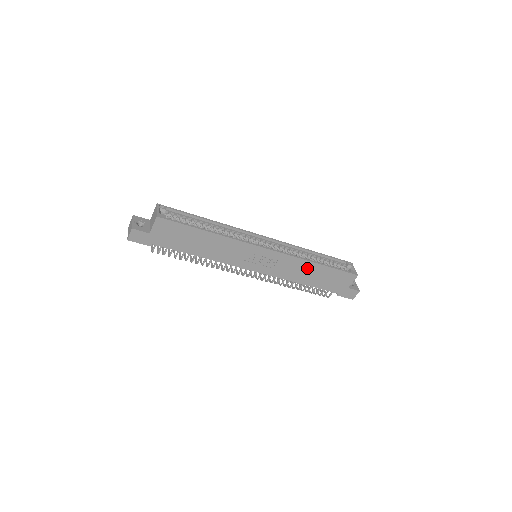
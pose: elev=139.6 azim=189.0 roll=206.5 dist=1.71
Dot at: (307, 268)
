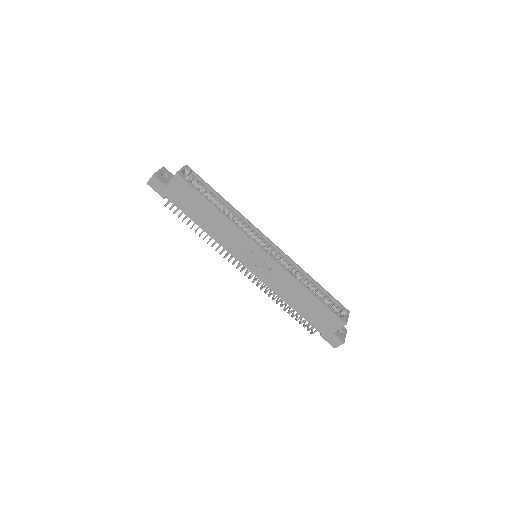
Dot at: (297, 290)
